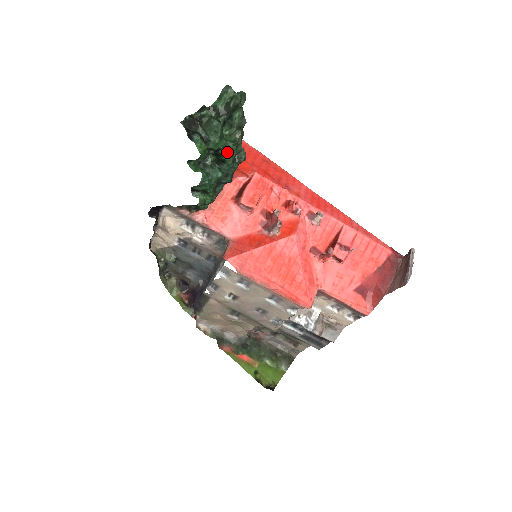
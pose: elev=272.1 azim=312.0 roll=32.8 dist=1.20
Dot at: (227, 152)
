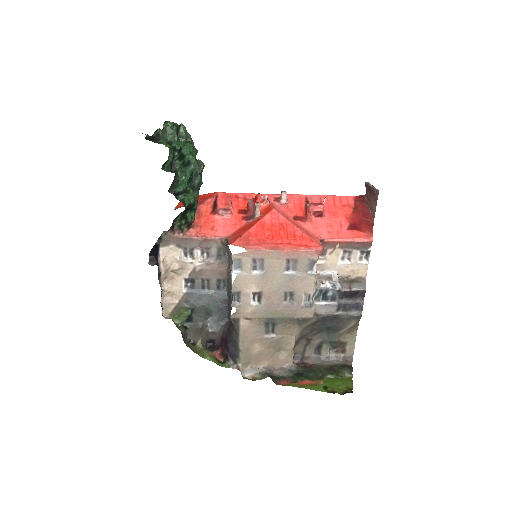
Dot at: (188, 151)
